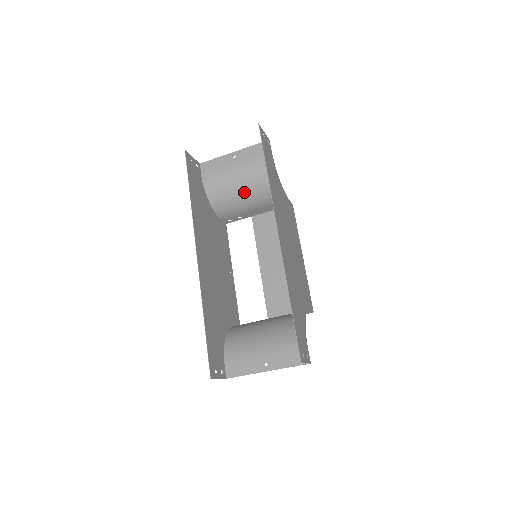
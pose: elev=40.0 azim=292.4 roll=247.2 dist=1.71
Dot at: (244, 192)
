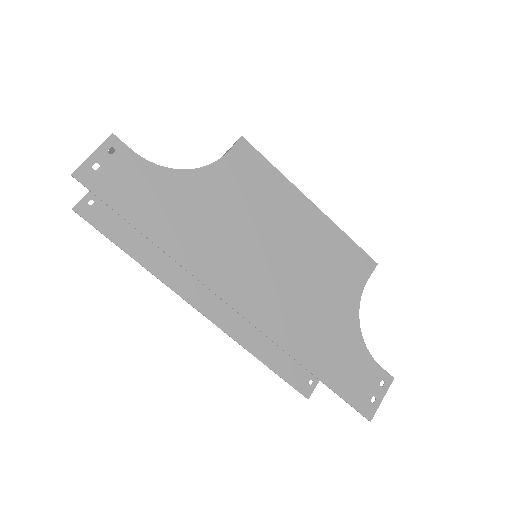
Dot at: occluded
